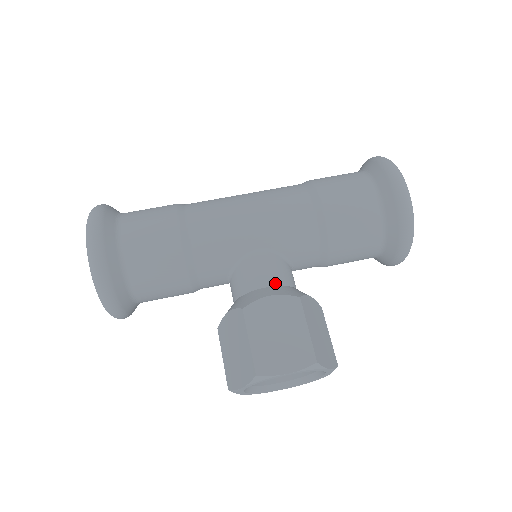
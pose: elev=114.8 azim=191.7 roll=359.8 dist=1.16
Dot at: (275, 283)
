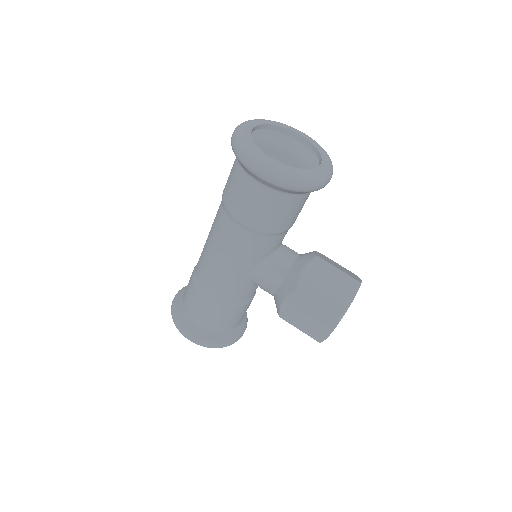
Dot at: (279, 283)
